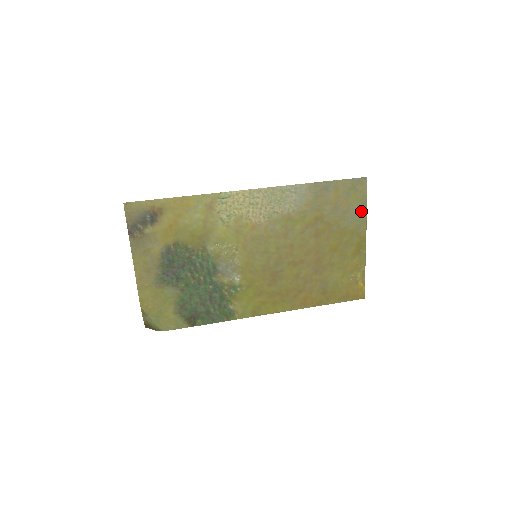
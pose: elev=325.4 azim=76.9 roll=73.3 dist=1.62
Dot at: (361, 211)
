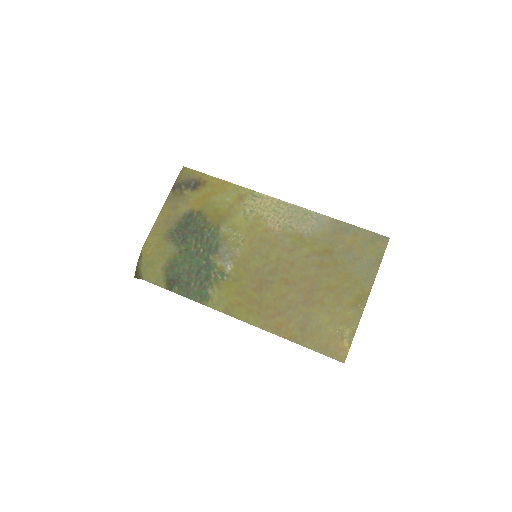
Dot at: (373, 266)
